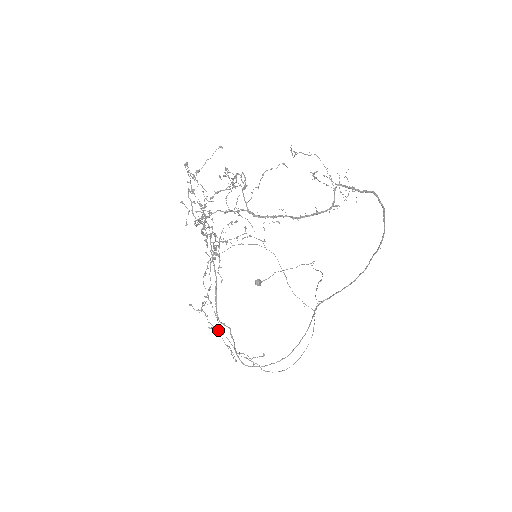
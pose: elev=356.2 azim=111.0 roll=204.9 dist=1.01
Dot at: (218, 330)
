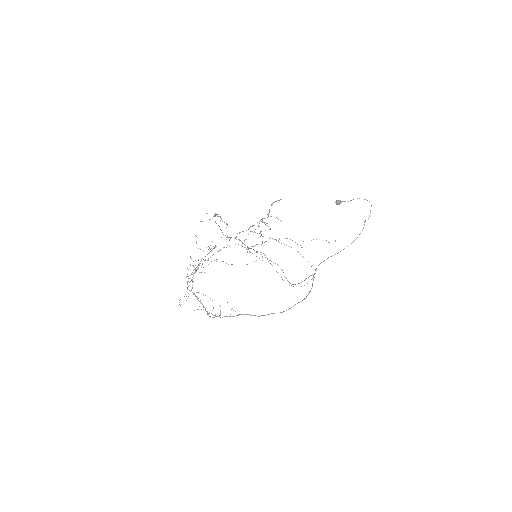
Dot at: occluded
